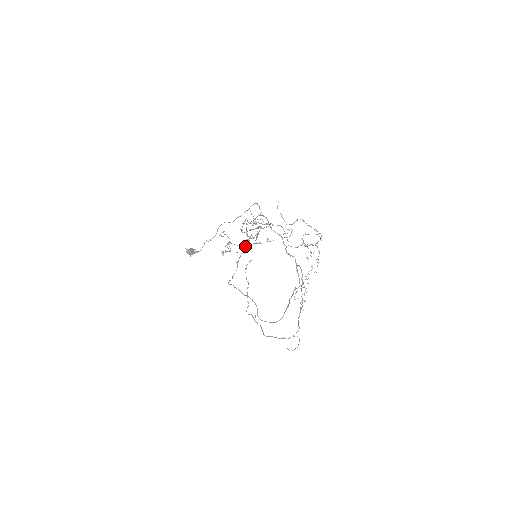
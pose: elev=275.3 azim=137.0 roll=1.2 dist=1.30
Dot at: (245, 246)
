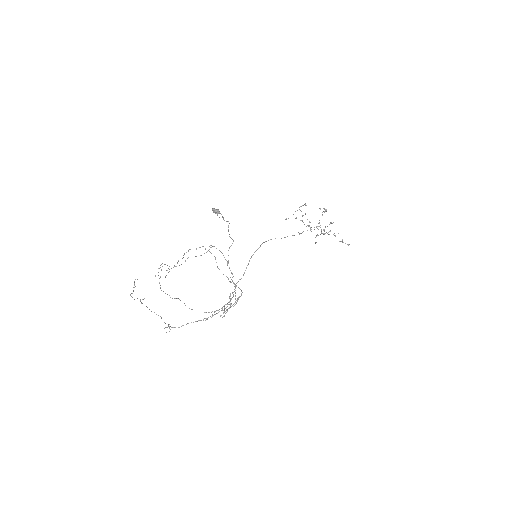
Dot at: occluded
